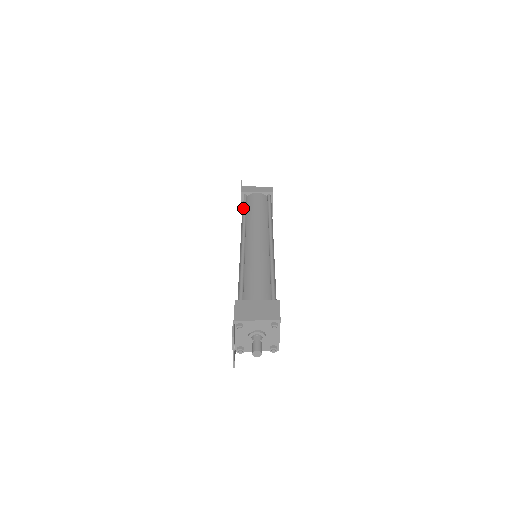
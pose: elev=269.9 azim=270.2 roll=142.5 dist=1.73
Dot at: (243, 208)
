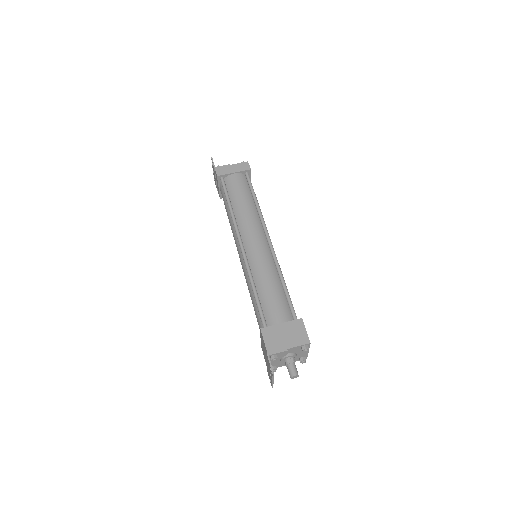
Dot at: (226, 199)
